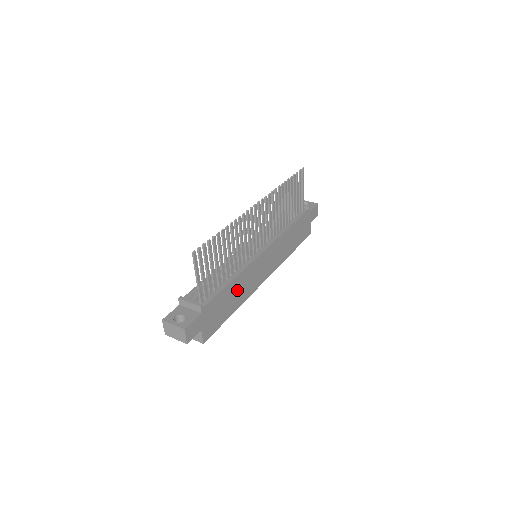
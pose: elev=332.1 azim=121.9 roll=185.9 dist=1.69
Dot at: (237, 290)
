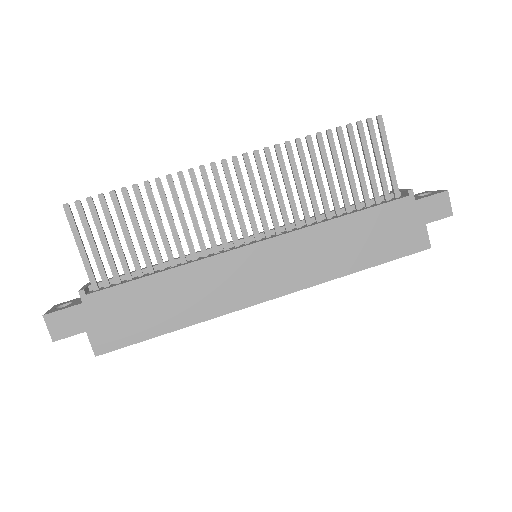
Dot at: (179, 293)
